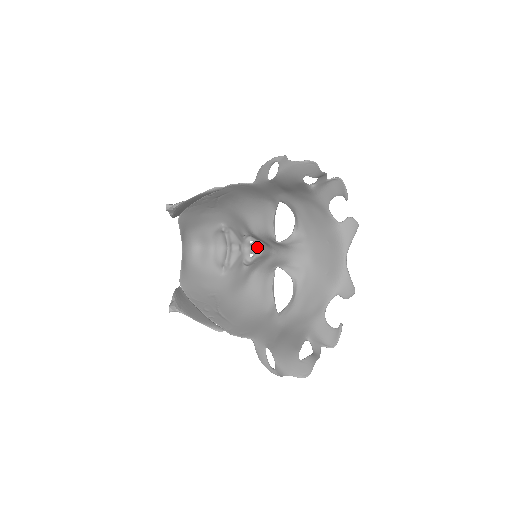
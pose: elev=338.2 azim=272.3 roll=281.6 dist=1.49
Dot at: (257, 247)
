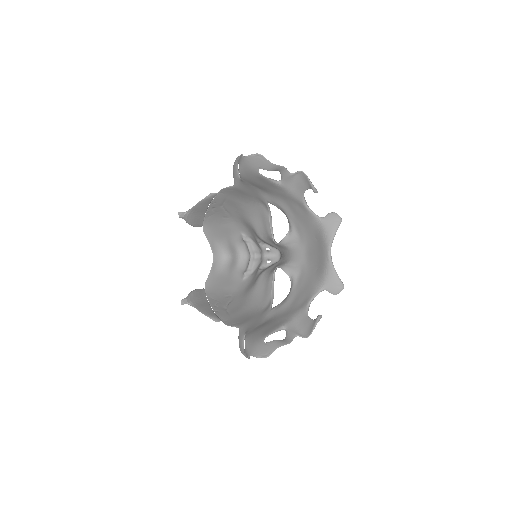
Dot at: (275, 255)
